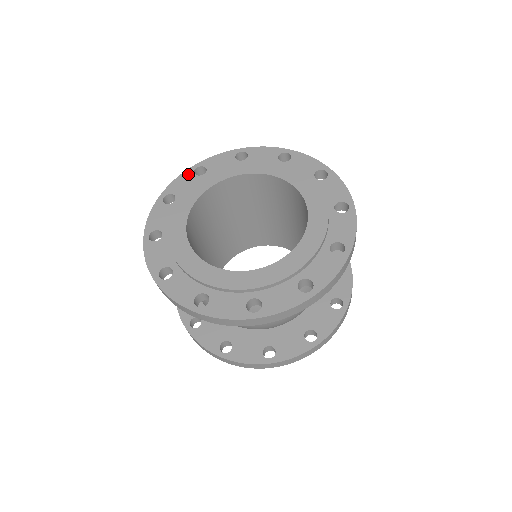
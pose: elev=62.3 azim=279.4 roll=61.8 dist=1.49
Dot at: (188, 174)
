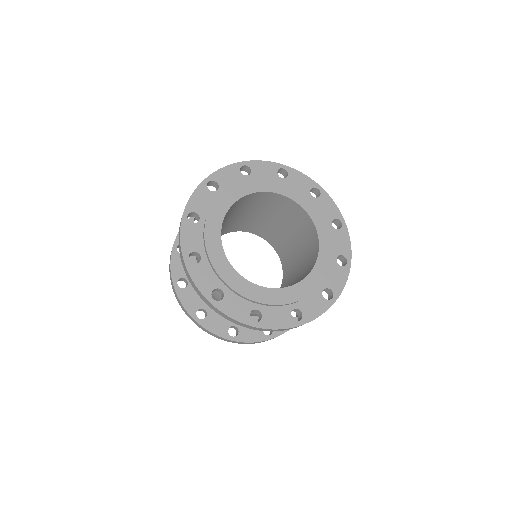
Dot at: (274, 167)
